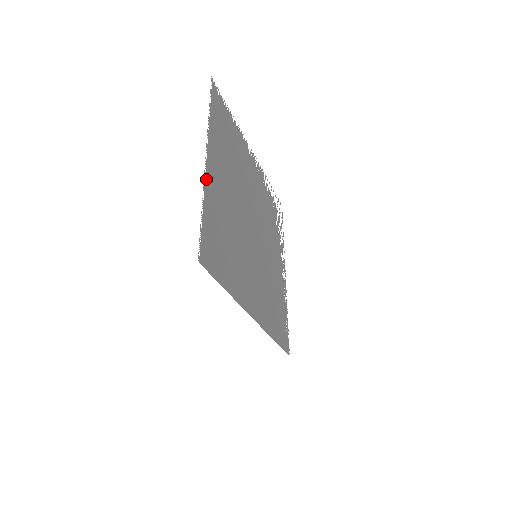
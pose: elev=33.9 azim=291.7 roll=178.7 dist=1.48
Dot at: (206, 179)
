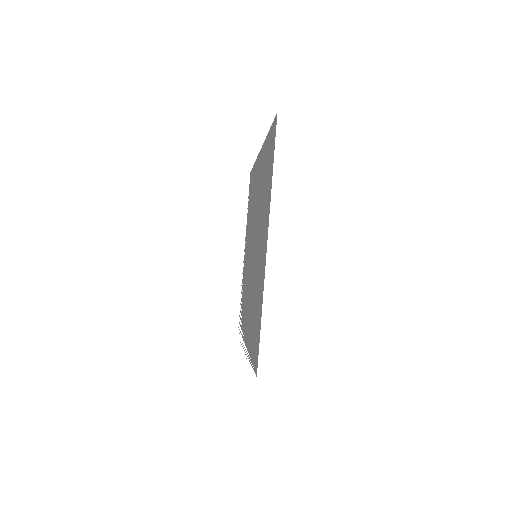
Dot at: occluded
